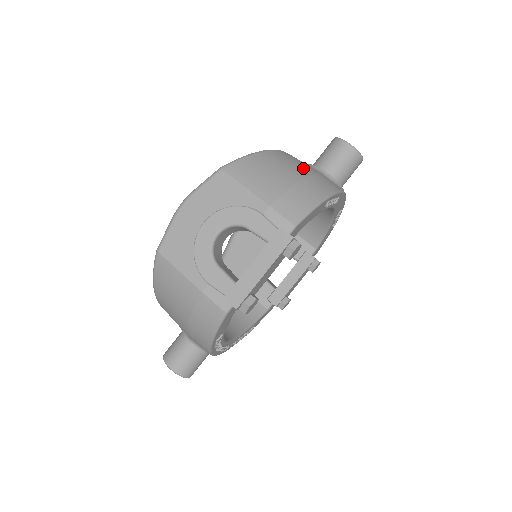
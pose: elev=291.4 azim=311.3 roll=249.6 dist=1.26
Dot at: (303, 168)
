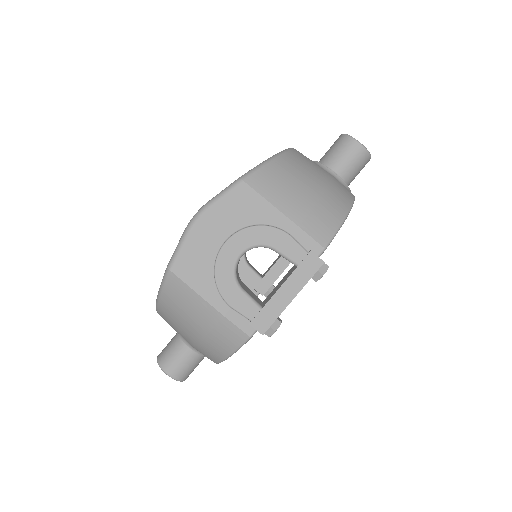
Dot at: (320, 174)
